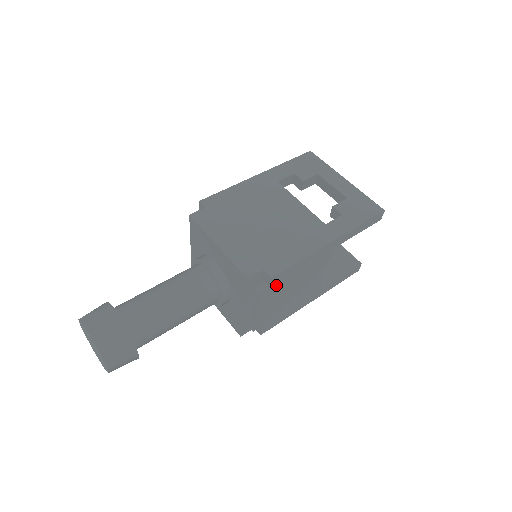
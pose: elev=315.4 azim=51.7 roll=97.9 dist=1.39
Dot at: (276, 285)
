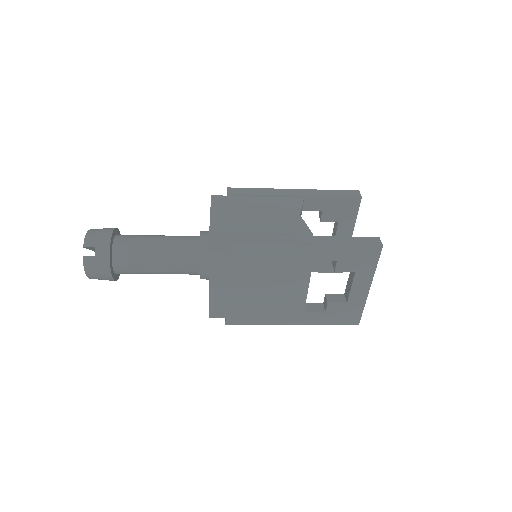
Dot at: (236, 198)
